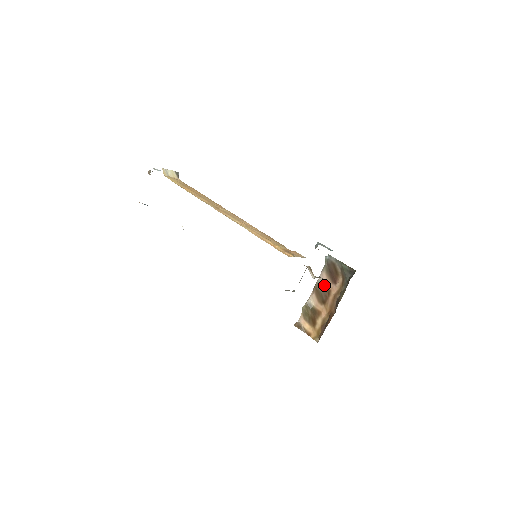
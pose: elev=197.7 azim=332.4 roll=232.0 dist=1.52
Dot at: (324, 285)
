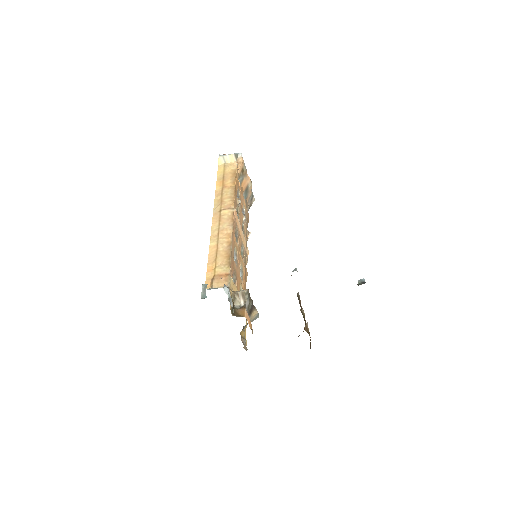
Dot at: occluded
